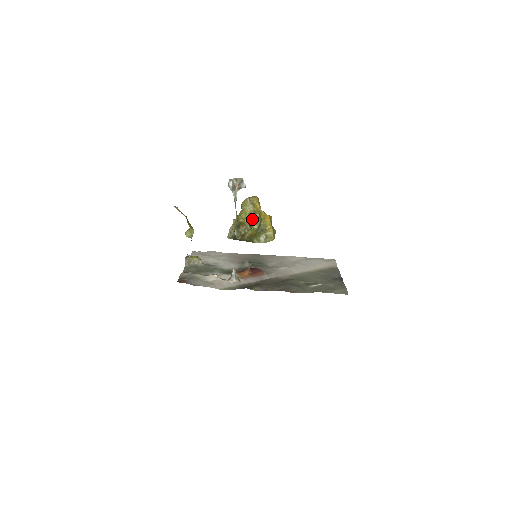
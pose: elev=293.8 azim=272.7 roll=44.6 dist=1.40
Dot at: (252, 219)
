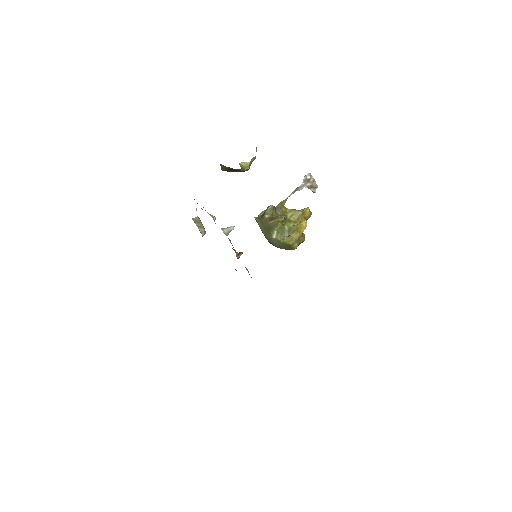
Dot at: (290, 222)
